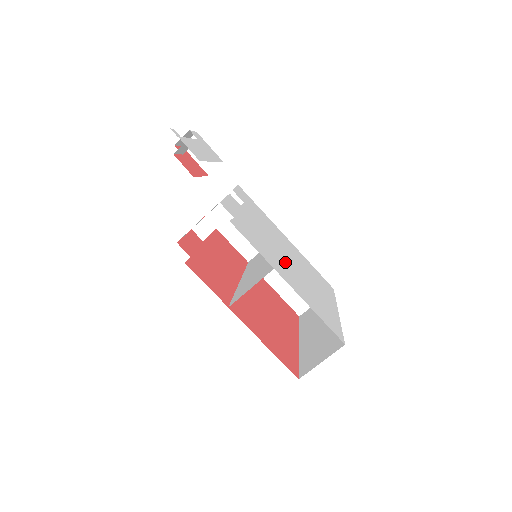
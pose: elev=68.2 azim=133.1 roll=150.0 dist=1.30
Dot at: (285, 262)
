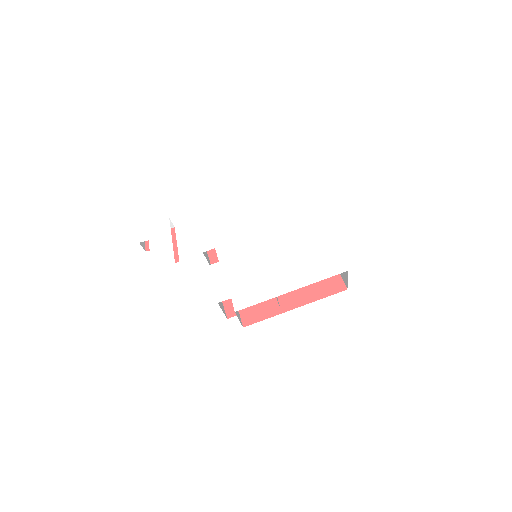
Dot at: (273, 261)
